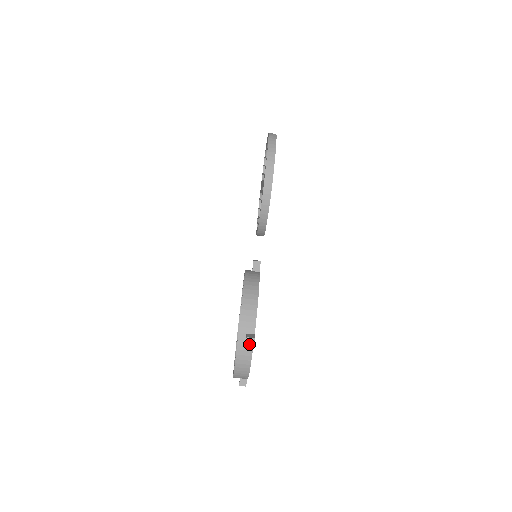
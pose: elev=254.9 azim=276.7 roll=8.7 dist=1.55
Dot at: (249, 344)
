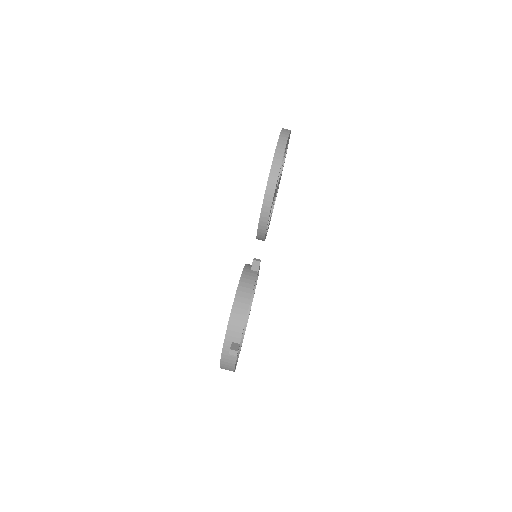
Dot at: occluded
